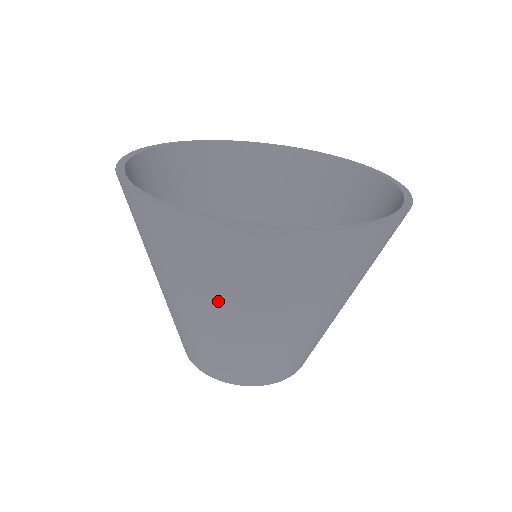
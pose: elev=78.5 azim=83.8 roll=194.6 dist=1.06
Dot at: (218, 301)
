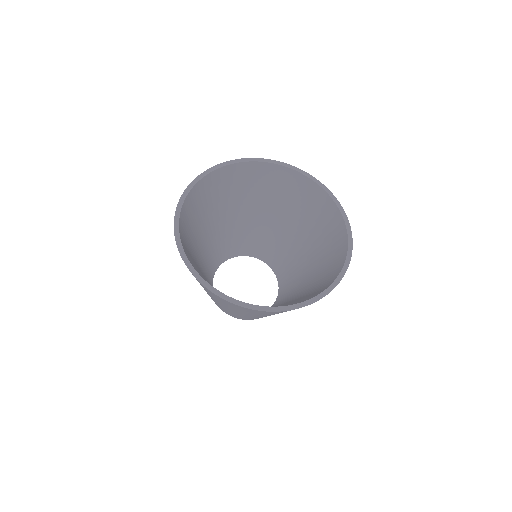
Dot at: (215, 300)
